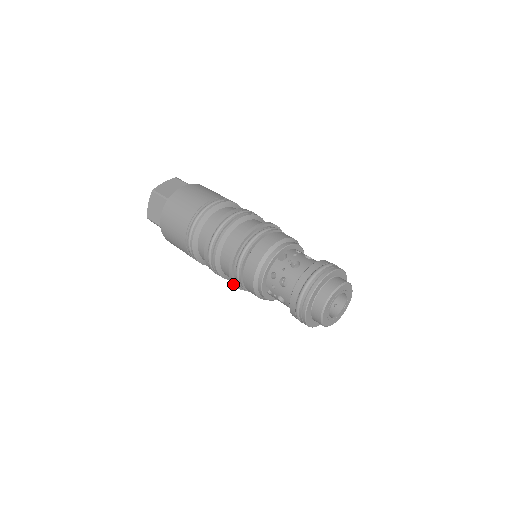
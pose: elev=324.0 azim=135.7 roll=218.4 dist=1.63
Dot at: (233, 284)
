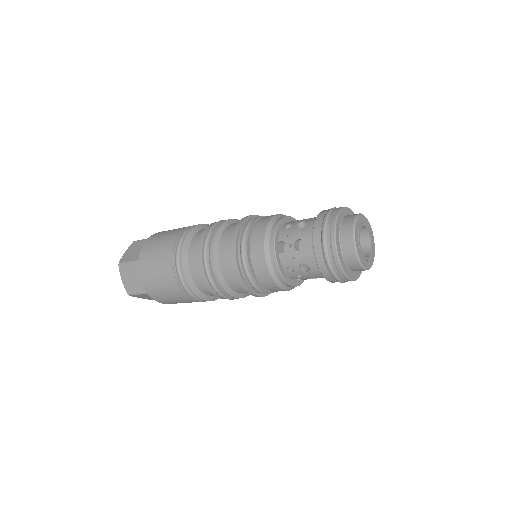
Dot at: (233, 260)
